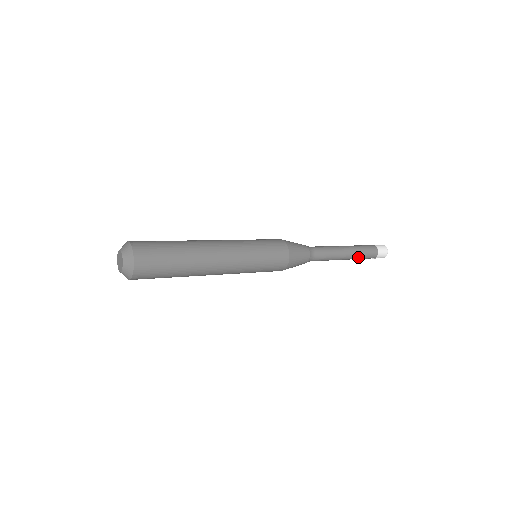
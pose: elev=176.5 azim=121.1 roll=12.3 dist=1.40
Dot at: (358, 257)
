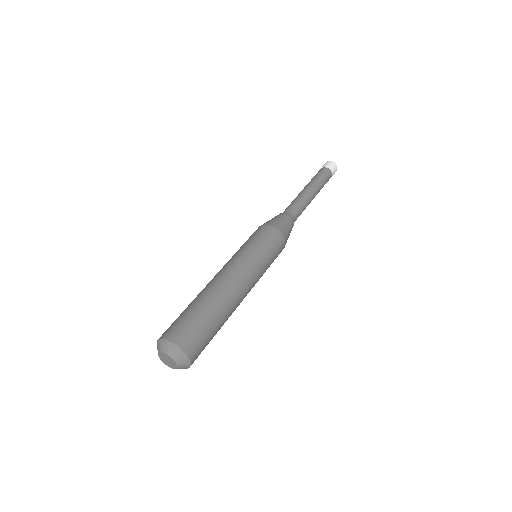
Dot at: occluded
